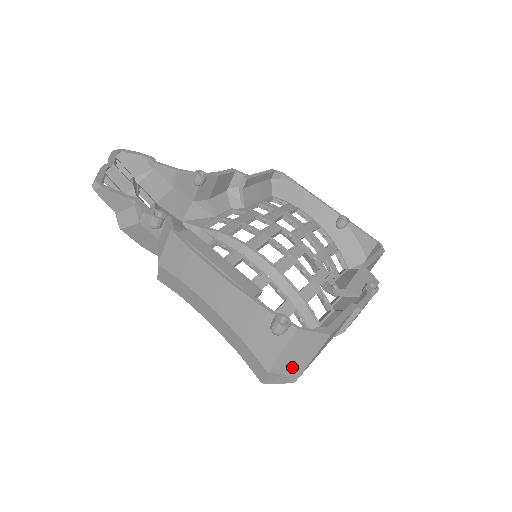
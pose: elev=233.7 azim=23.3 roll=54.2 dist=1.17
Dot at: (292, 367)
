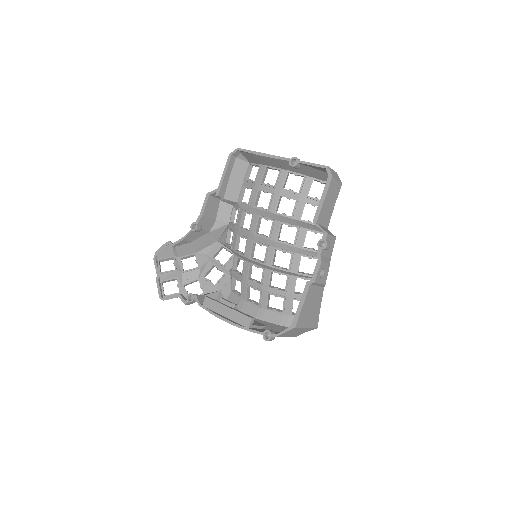
Dot at: (303, 331)
